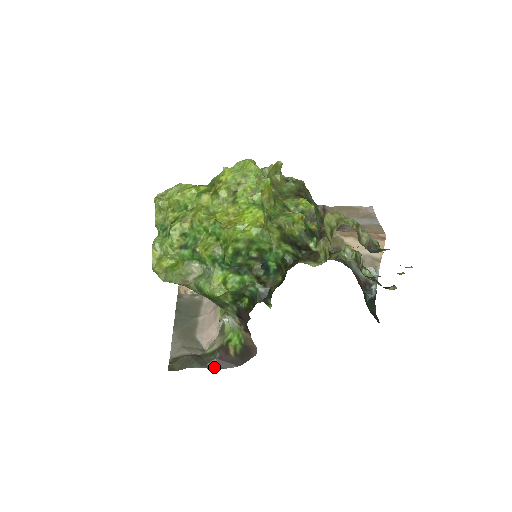
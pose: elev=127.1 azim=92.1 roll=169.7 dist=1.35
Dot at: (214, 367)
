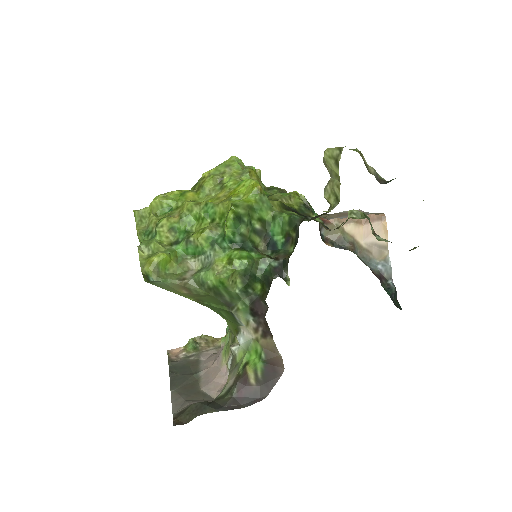
Dot at: (233, 408)
